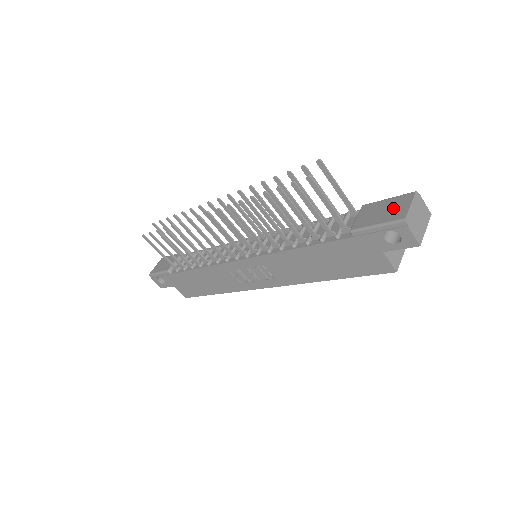
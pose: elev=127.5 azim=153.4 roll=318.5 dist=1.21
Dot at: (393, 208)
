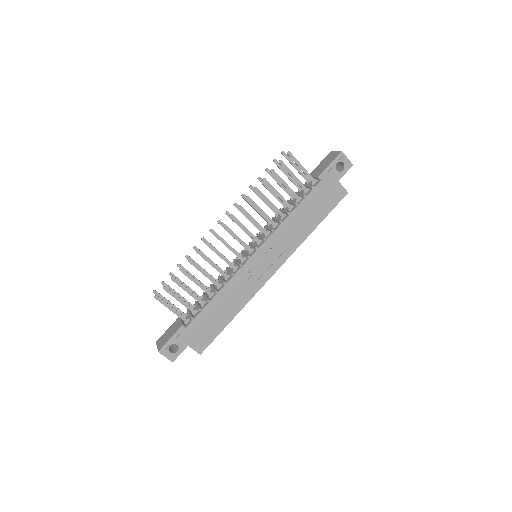
Dot at: (329, 158)
